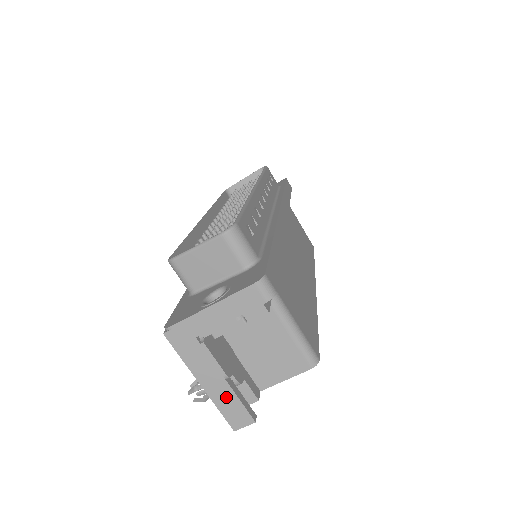
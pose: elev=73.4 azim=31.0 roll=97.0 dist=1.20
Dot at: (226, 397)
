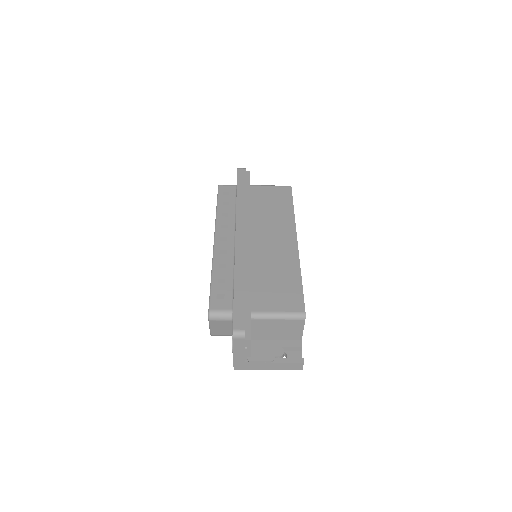
Dot at: (282, 366)
